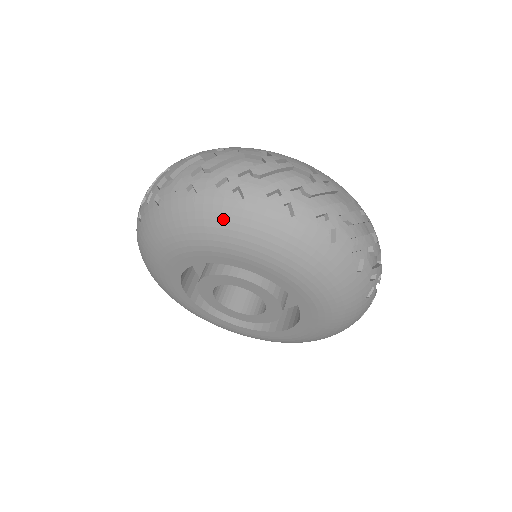
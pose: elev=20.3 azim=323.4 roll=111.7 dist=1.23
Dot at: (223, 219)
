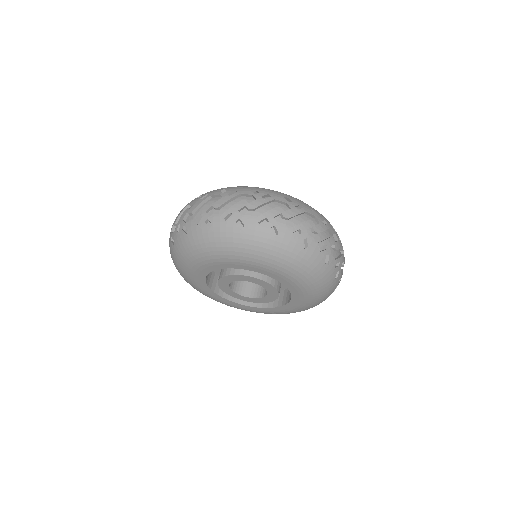
Dot at: (291, 256)
